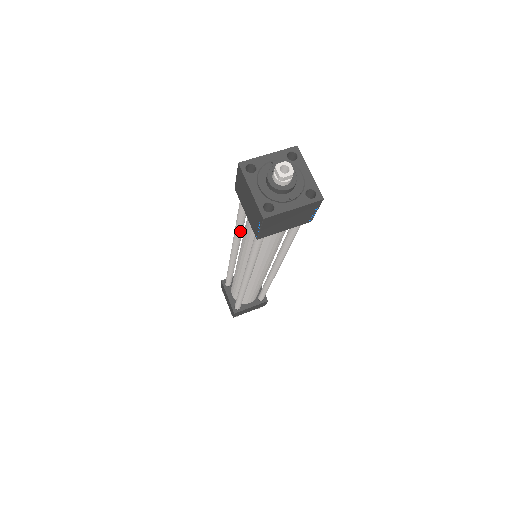
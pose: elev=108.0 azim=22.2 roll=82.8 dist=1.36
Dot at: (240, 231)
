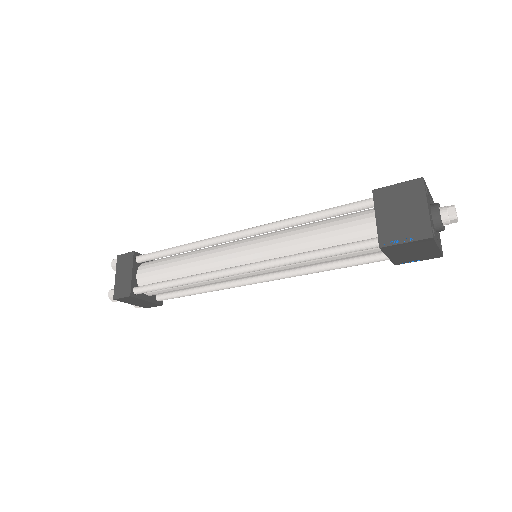
Dot at: (296, 225)
